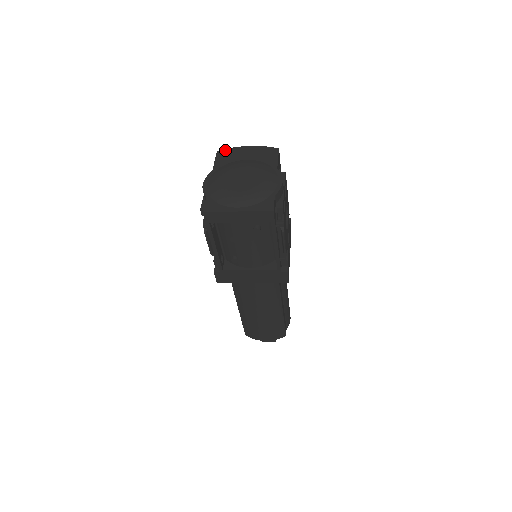
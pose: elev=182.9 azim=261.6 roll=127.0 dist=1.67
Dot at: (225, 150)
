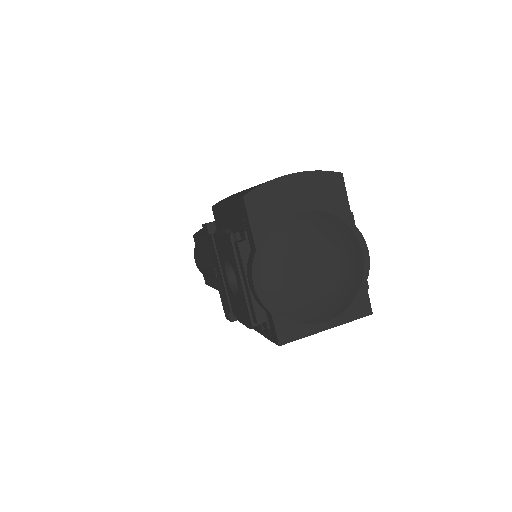
Dot at: (257, 192)
